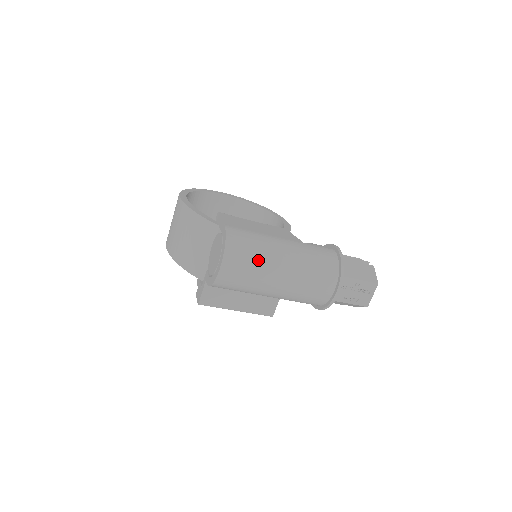
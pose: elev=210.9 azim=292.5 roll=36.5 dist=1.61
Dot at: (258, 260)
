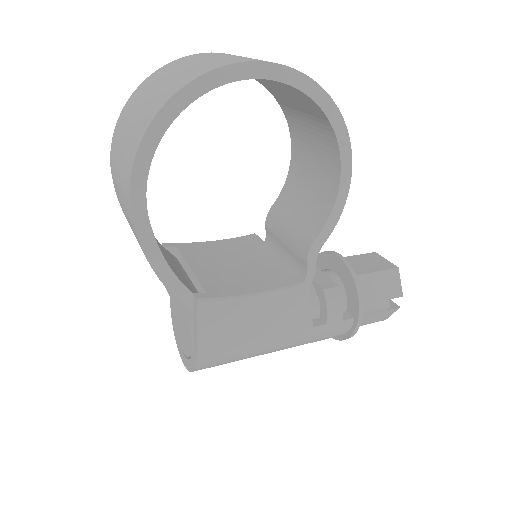
Dot at: occluded
